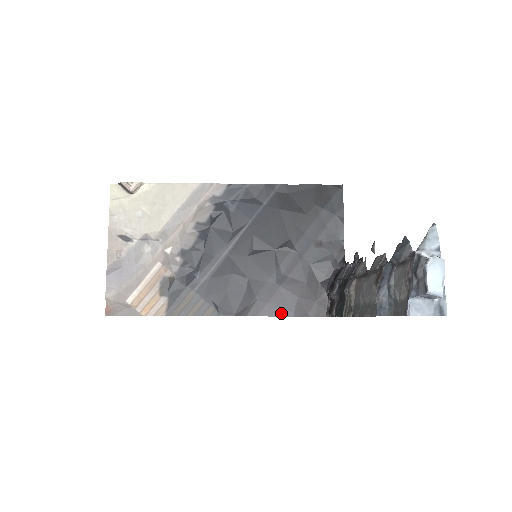
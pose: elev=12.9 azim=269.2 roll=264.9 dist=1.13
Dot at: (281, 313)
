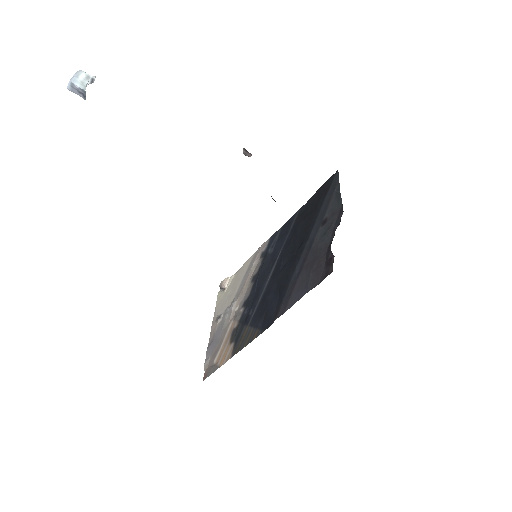
Dot at: (299, 297)
